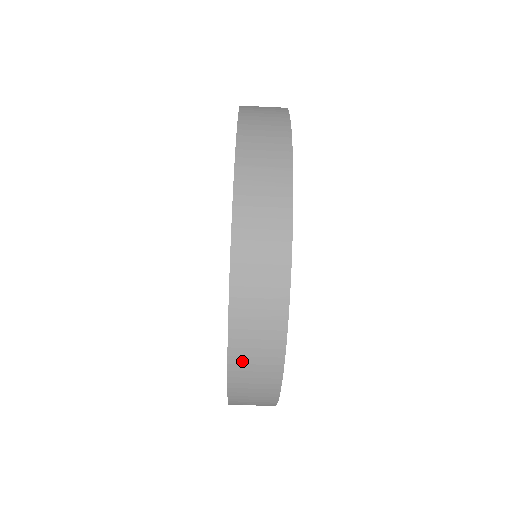
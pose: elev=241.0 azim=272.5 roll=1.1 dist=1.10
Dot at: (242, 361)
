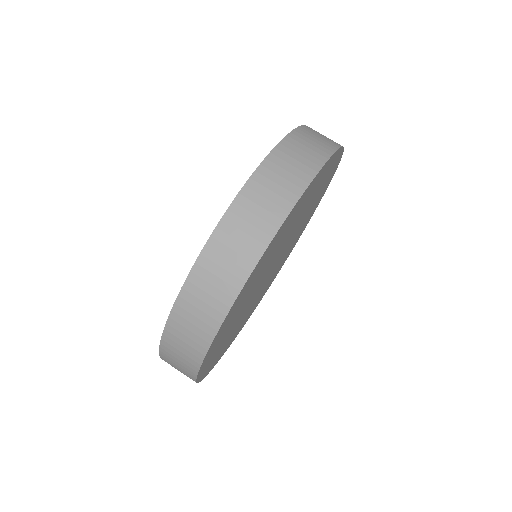
Dot at: (313, 131)
